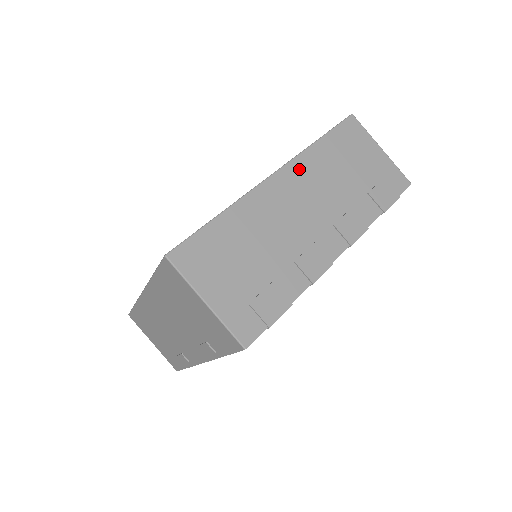
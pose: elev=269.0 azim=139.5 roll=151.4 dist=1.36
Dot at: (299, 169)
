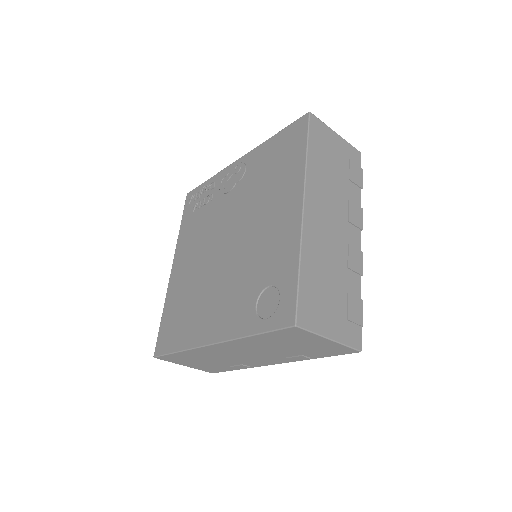
Dot at: (312, 189)
